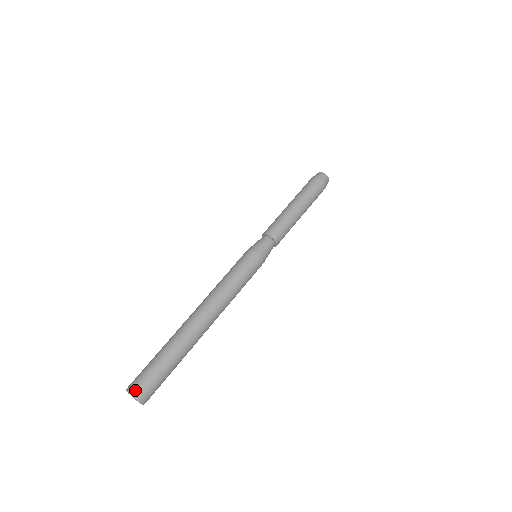
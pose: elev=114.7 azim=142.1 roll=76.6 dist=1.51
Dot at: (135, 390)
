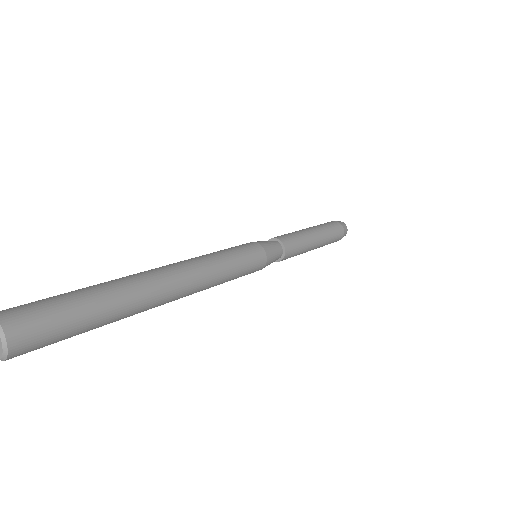
Dot at: (10, 318)
